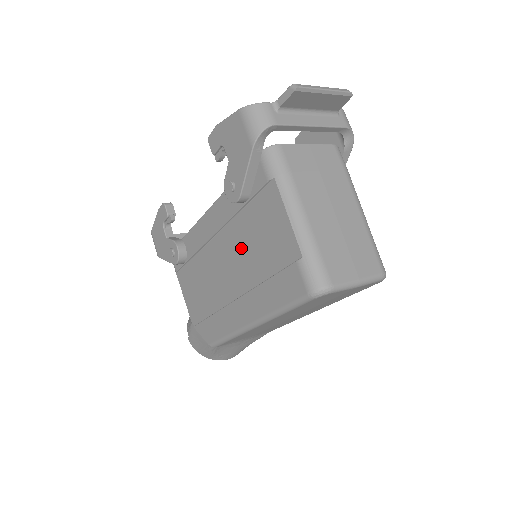
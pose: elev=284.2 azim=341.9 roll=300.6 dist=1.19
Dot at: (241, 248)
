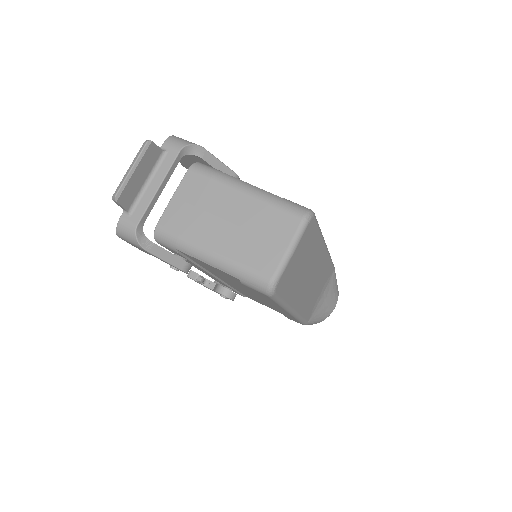
Dot at: occluded
